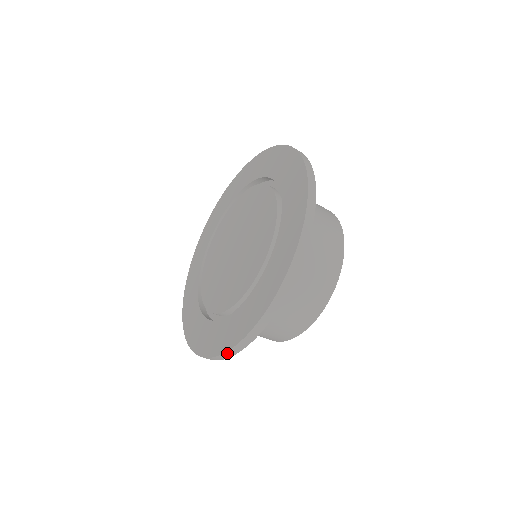
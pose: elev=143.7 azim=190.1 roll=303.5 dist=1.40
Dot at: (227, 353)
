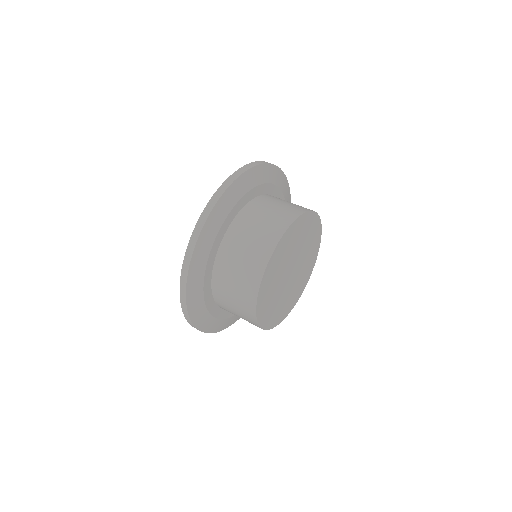
Dot at: (182, 303)
